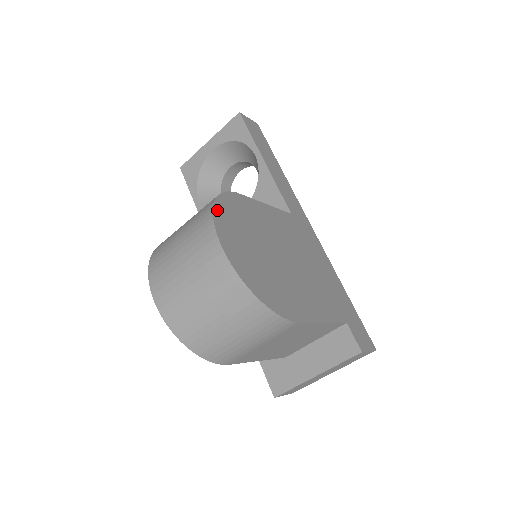
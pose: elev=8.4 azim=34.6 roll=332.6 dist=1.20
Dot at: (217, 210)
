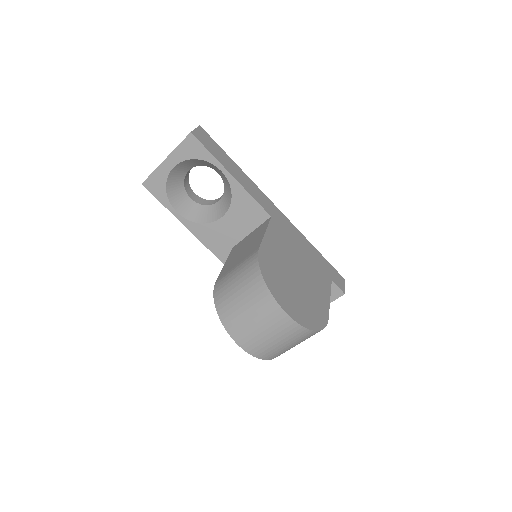
Dot at: (270, 288)
